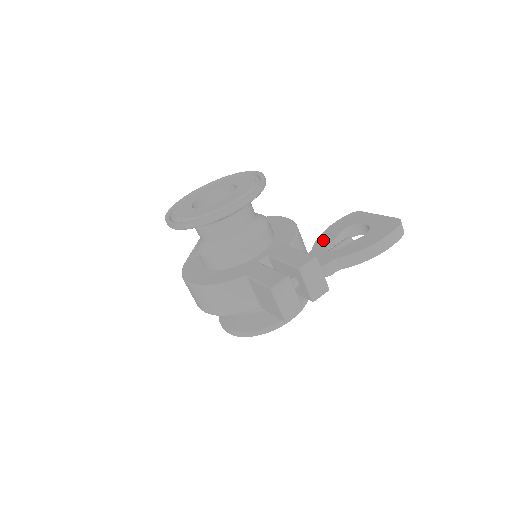
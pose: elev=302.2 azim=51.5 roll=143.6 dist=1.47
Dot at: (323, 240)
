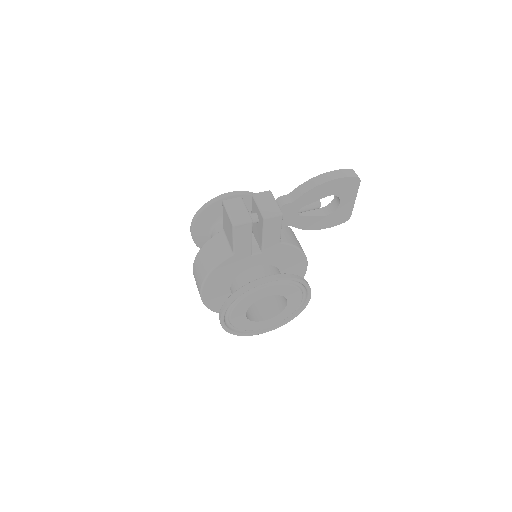
Dot at: occluded
